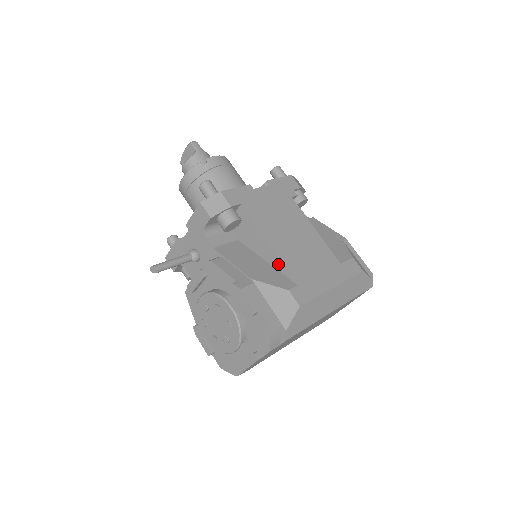
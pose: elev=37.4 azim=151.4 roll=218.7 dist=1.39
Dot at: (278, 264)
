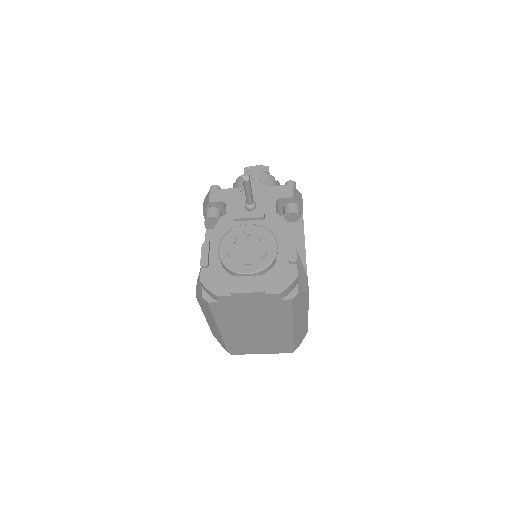
Dot at: (302, 262)
